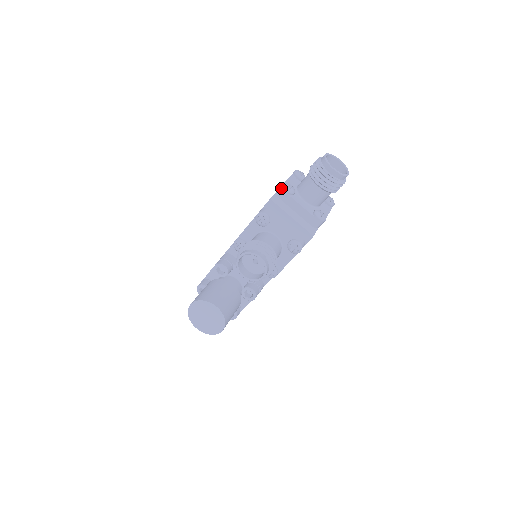
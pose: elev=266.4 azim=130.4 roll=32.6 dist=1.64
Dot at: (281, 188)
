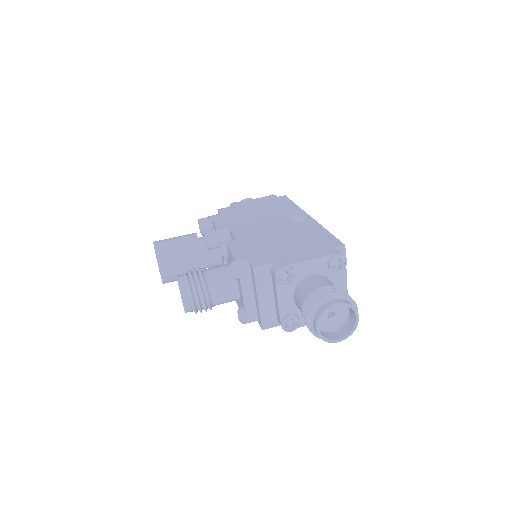
Dot at: (277, 268)
